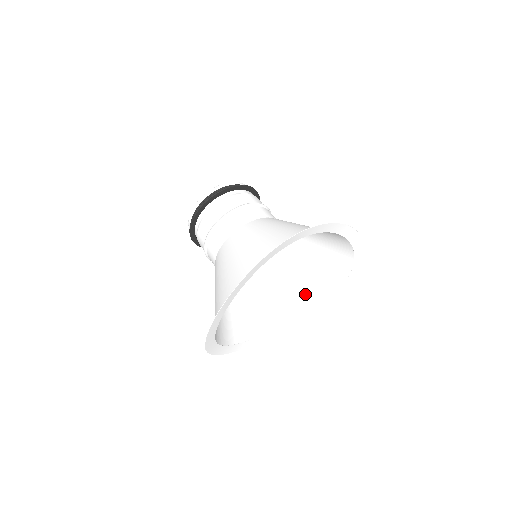
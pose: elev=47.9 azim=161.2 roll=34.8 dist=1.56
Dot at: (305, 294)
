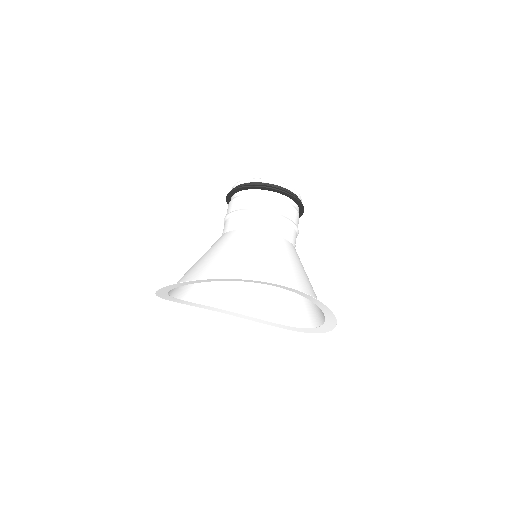
Dot at: (284, 309)
